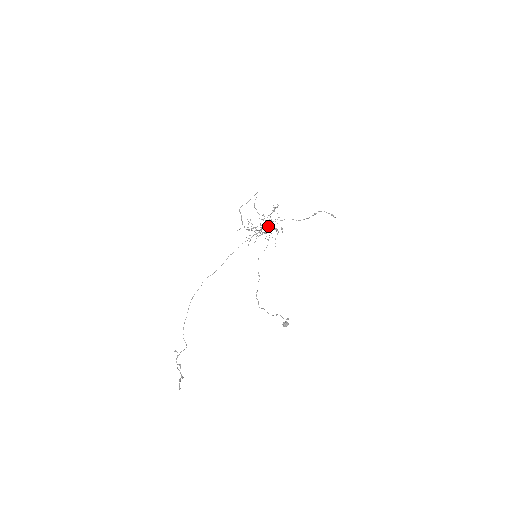
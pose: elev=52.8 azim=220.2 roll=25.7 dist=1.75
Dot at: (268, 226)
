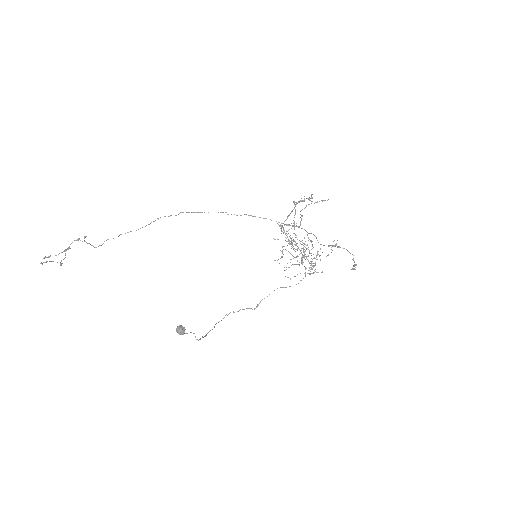
Dot at: occluded
